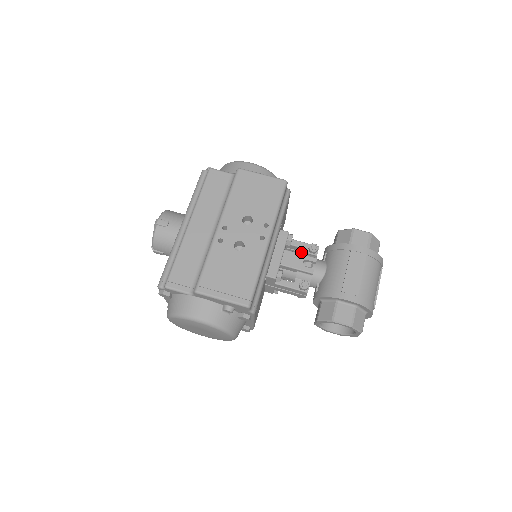
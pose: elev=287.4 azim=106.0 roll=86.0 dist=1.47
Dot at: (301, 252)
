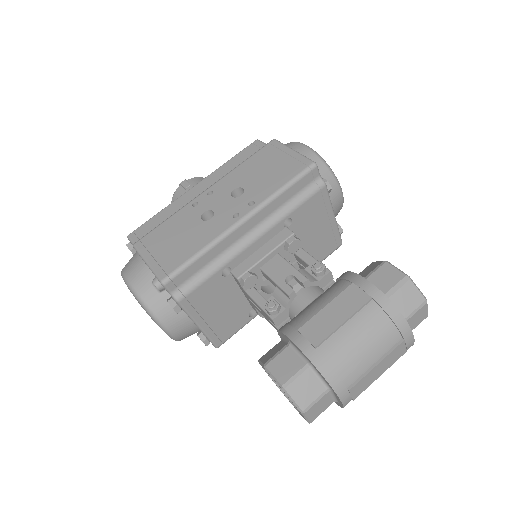
Dot at: occluded
